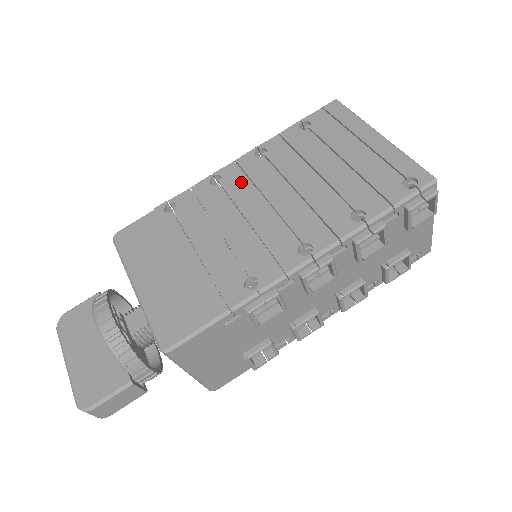
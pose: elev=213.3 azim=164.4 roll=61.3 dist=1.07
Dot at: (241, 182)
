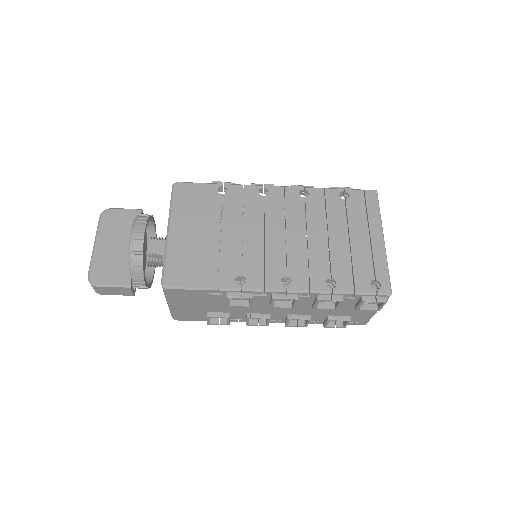
Dot at: (278, 206)
